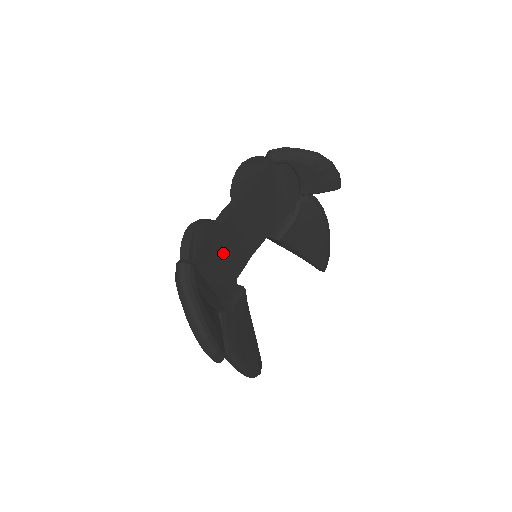
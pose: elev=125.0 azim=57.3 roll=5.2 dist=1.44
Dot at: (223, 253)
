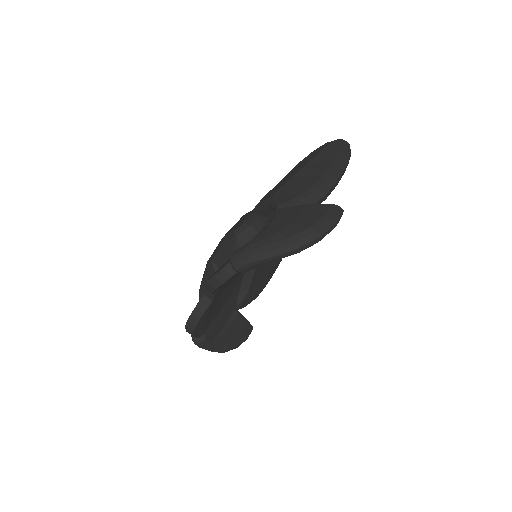
Dot at: (224, 294)
